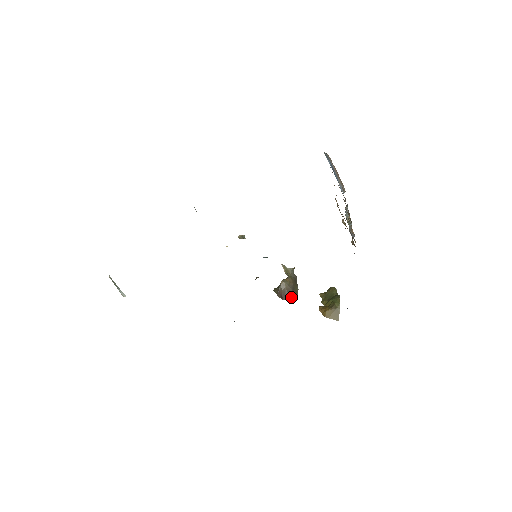
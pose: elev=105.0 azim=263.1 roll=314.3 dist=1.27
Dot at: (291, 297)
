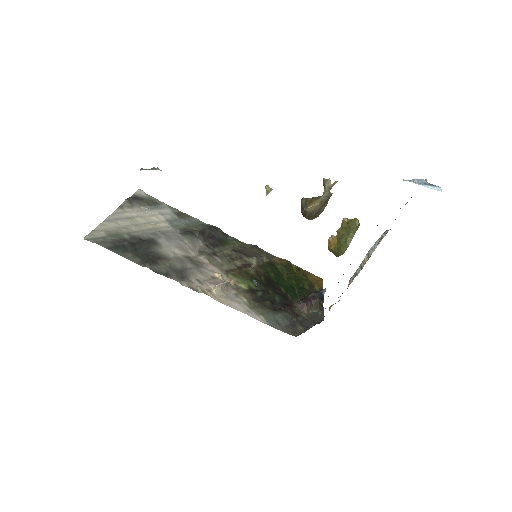
Dot at: (311, 218)
